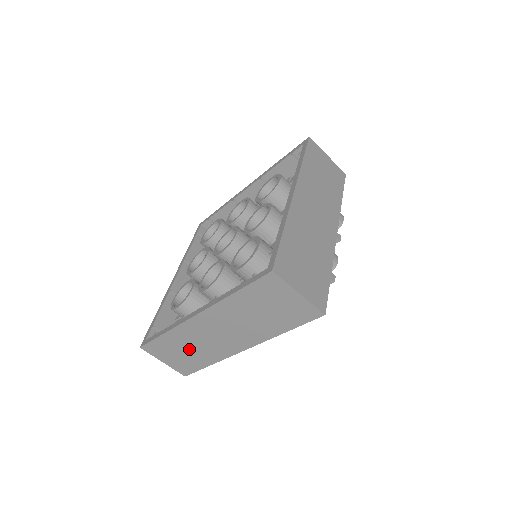
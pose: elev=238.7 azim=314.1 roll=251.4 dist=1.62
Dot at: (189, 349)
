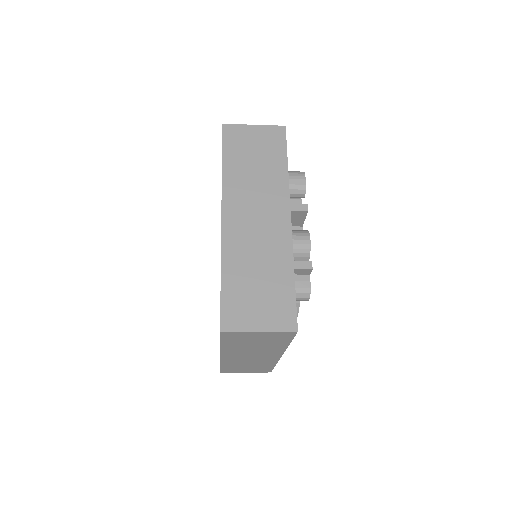
Dot at: (248, 365)
